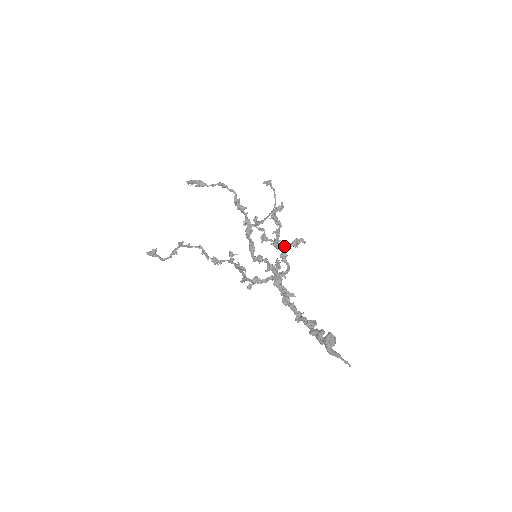
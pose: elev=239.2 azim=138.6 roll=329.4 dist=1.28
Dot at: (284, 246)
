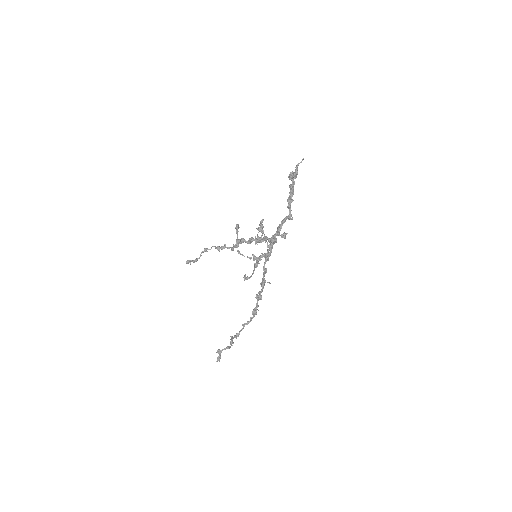
Dot at: (258, 232)
